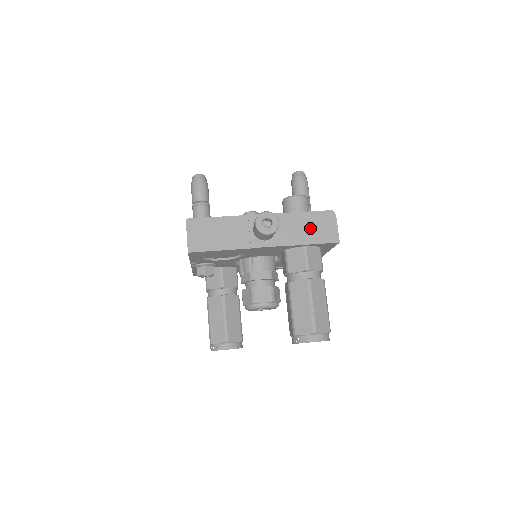
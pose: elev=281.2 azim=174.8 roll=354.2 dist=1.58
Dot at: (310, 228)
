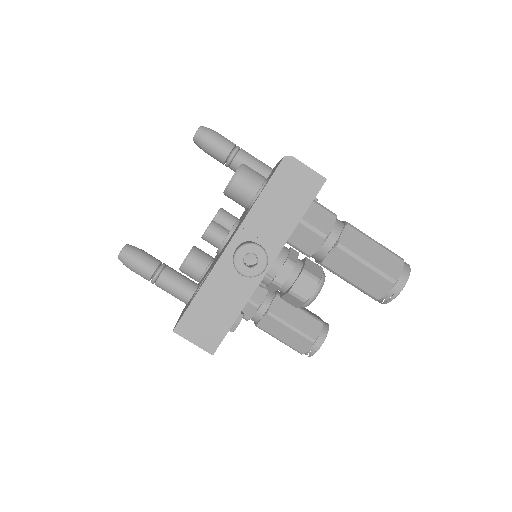
Dot at: (285, 200)
